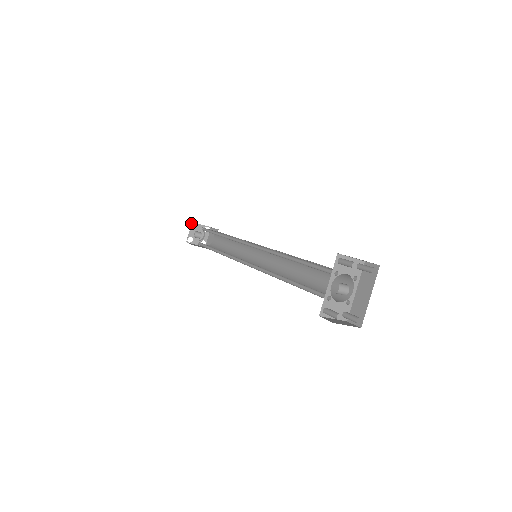
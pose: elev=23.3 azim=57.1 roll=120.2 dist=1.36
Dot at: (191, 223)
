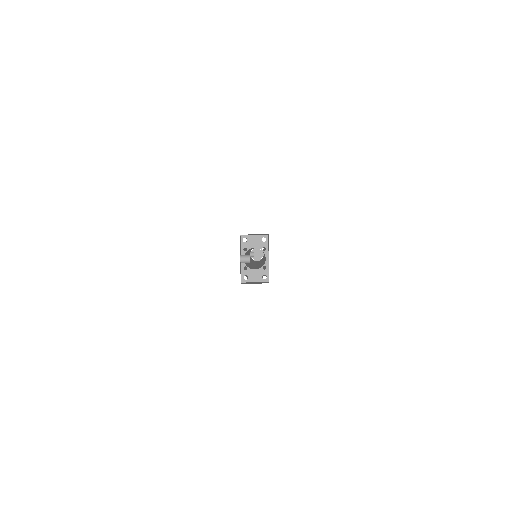
Dot at: occluded
